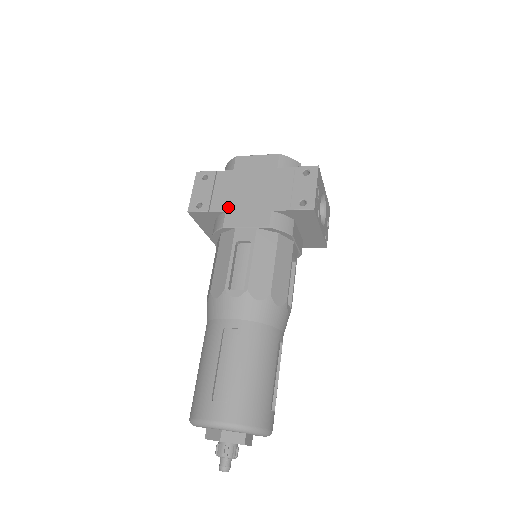
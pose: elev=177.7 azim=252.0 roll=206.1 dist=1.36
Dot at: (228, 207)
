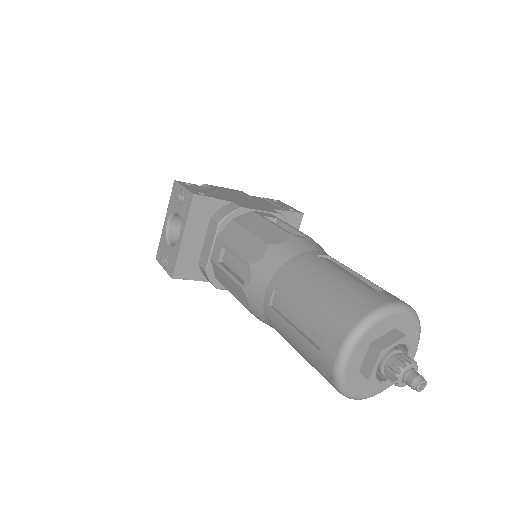
Dot at: (232, 200)
